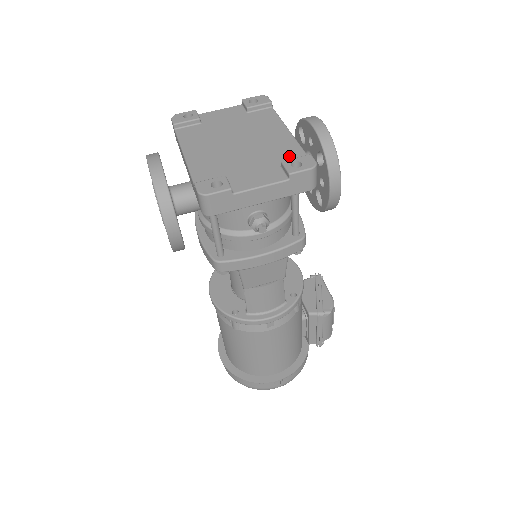
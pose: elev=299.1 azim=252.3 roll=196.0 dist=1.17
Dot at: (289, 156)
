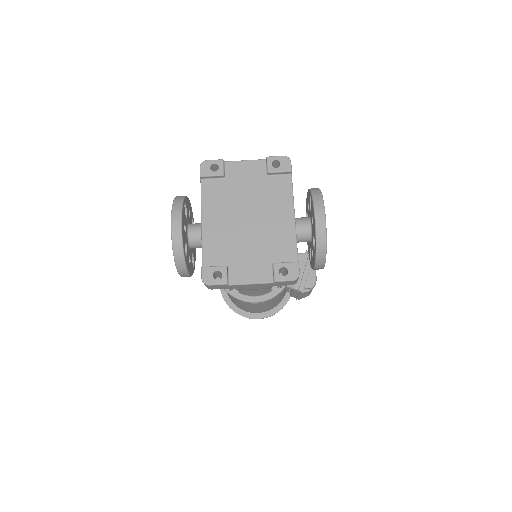
Dot at: (283, 253)
